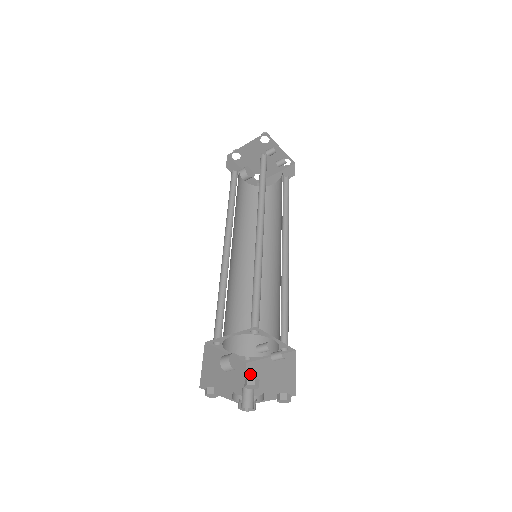
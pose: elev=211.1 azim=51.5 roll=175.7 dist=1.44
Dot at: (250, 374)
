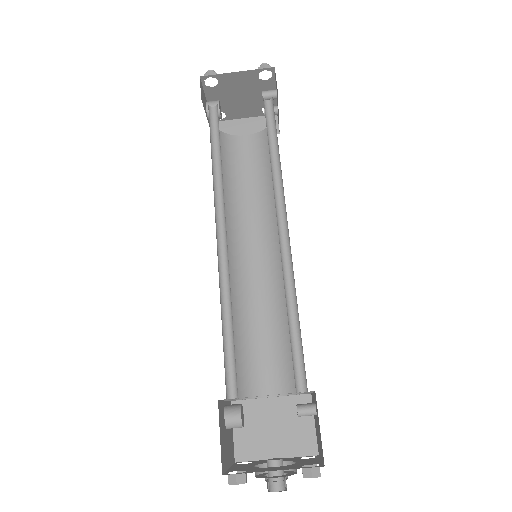
Dot at: occluded
